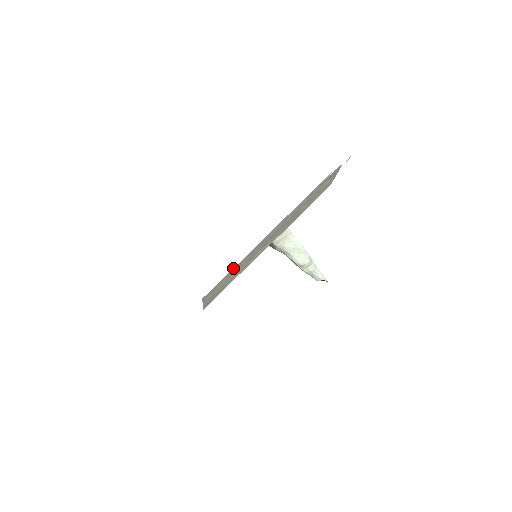
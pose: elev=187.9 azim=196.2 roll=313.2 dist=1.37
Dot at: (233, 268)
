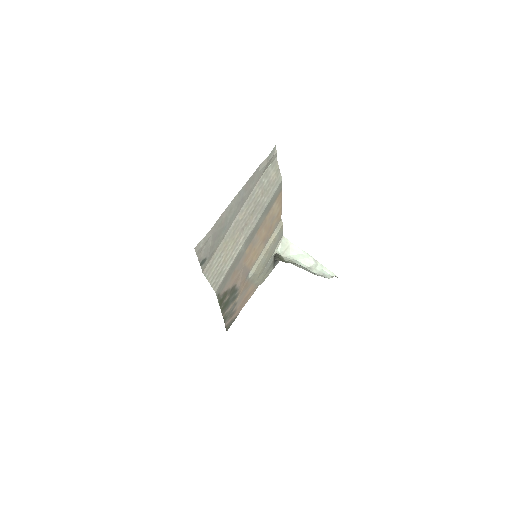
Dot at: (219, 246)
